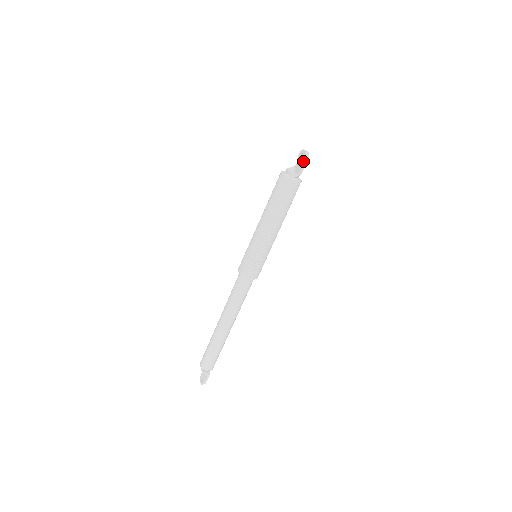
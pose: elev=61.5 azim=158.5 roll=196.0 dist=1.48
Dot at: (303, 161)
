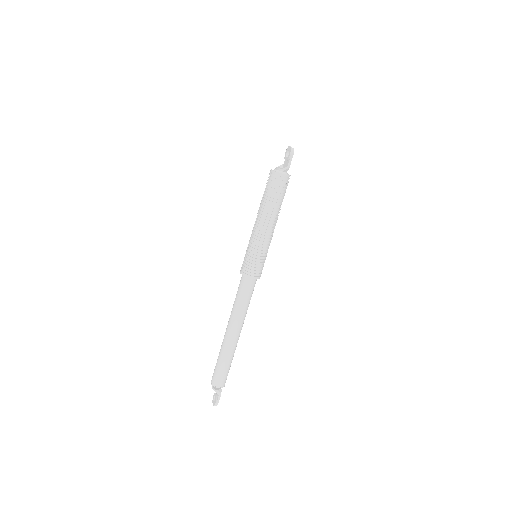
Dot at: (289, 155)
